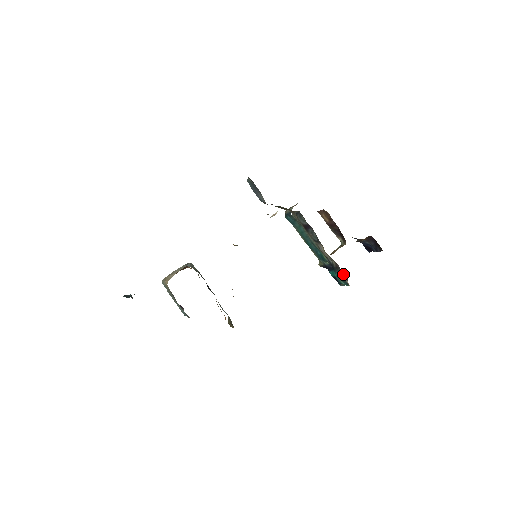
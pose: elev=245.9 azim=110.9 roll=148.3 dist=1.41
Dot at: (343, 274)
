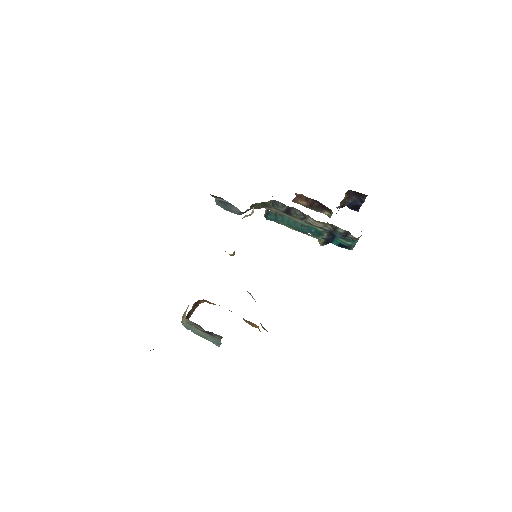
Dot at: (343, 232)
